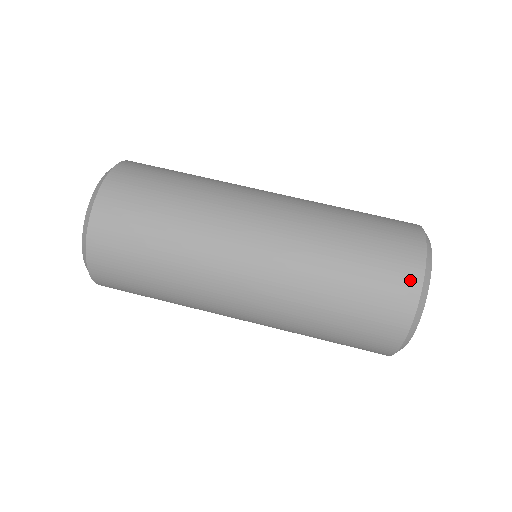
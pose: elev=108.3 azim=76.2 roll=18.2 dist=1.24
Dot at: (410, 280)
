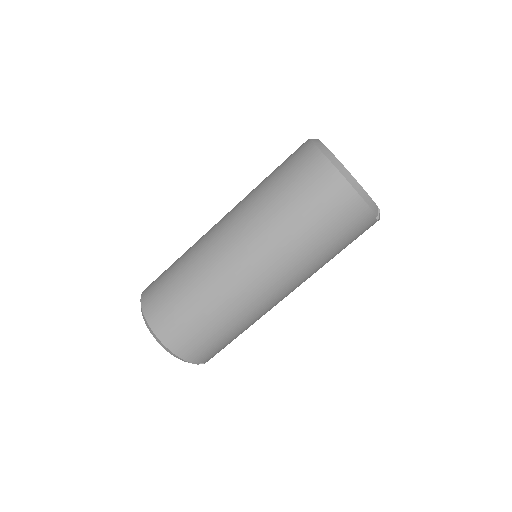
Dot at: (316, 161)
